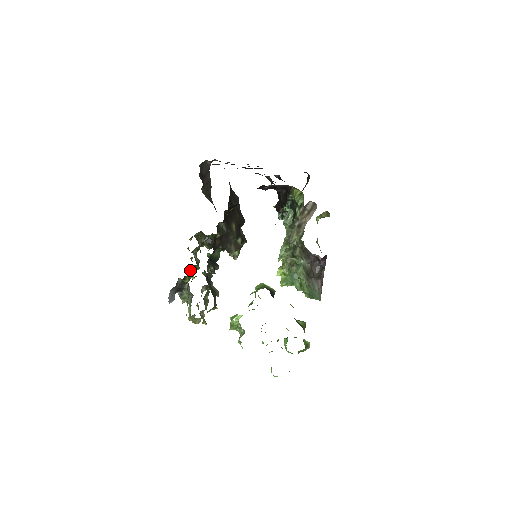
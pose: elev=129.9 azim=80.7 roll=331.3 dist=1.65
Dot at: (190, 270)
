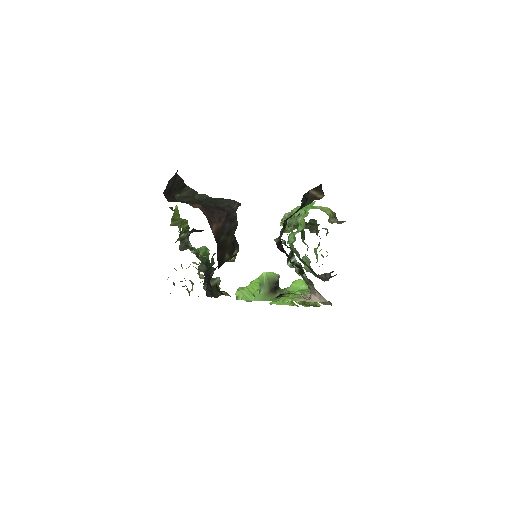
Dot at: occluded
